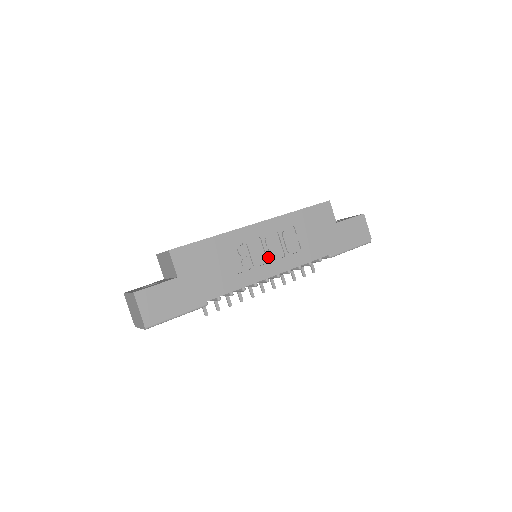
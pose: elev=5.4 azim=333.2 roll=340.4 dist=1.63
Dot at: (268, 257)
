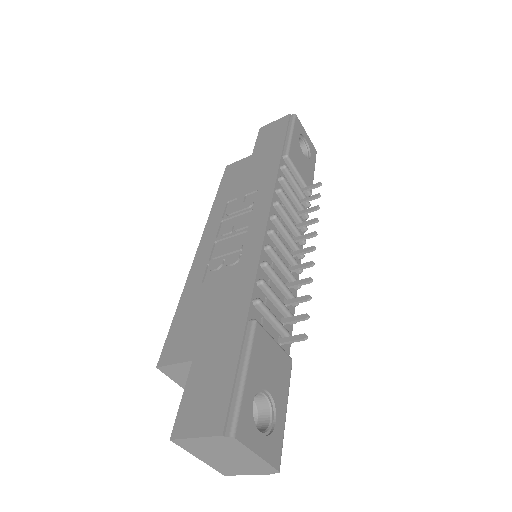
Dot at: (241, 231)
